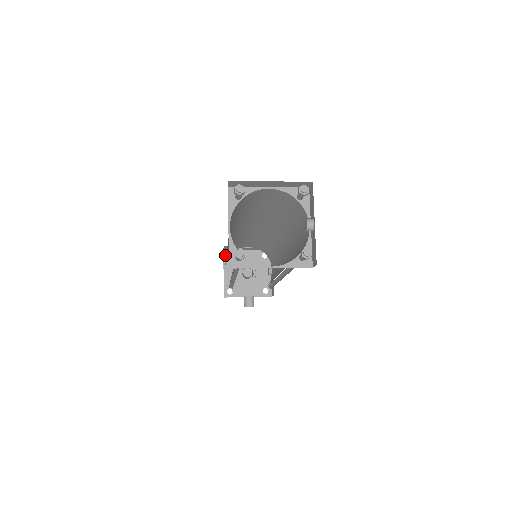
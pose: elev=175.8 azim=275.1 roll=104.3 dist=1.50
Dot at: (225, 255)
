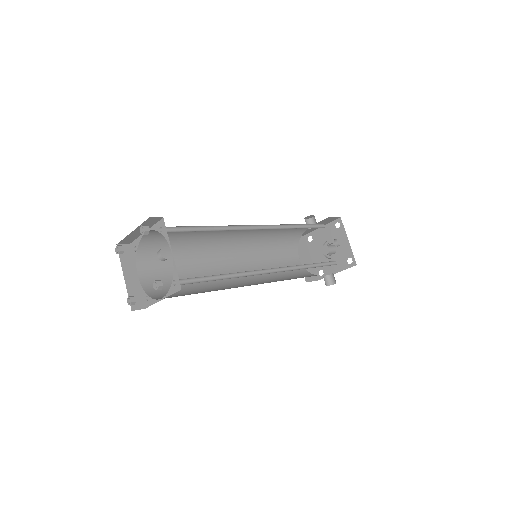
Dot at: (307, 240)
